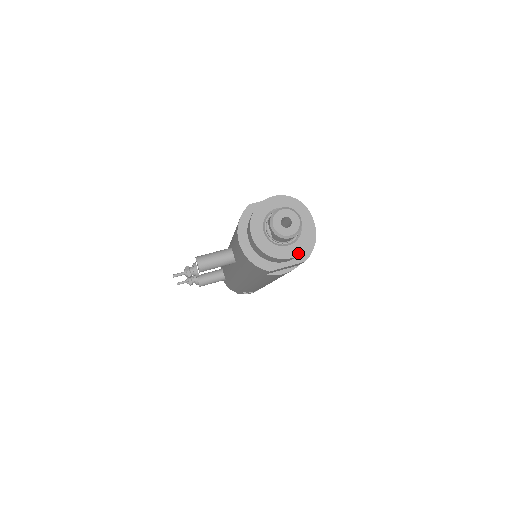
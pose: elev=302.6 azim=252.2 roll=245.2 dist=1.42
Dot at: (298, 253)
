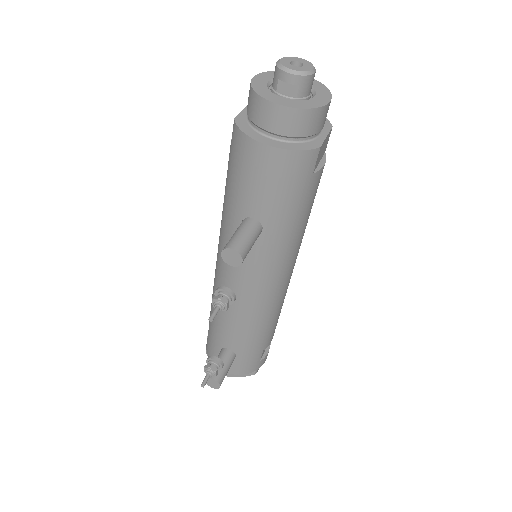
Dot at: (329, 96)
